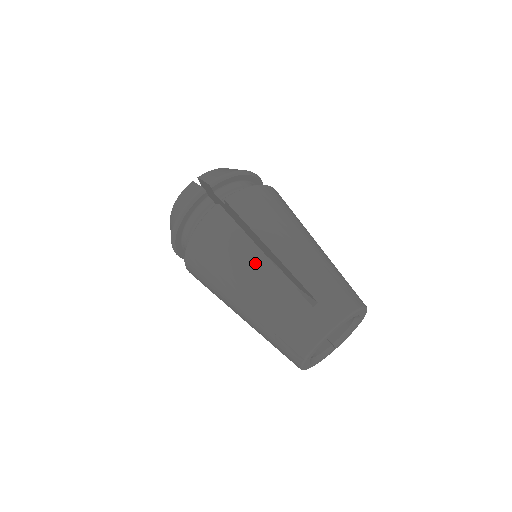
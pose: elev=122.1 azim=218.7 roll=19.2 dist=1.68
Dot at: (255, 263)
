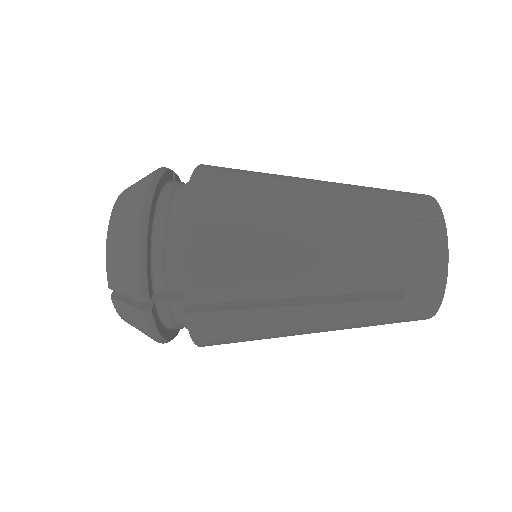
Dot at: (298, 177)
